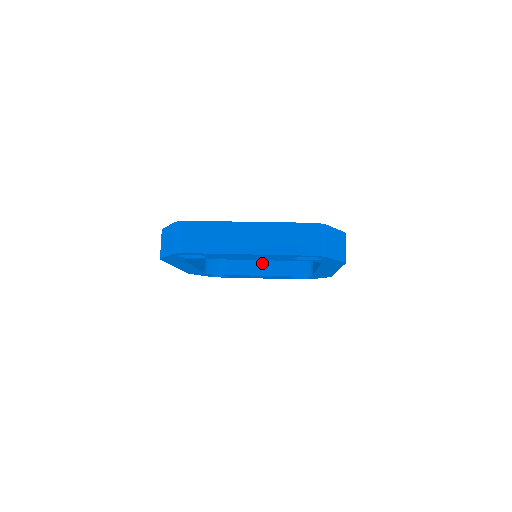
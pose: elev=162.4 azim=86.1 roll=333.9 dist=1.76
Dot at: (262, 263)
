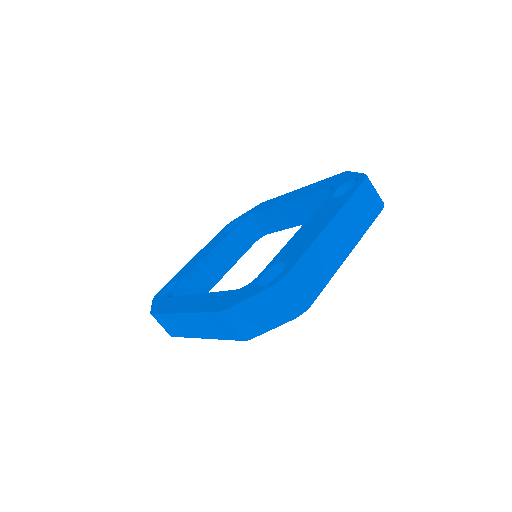
Dot at: (218, 261)
